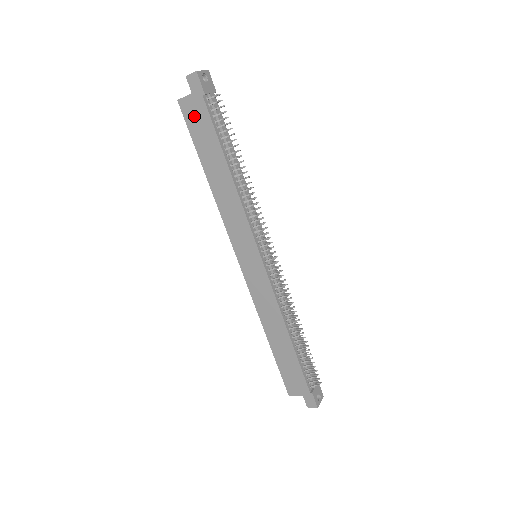
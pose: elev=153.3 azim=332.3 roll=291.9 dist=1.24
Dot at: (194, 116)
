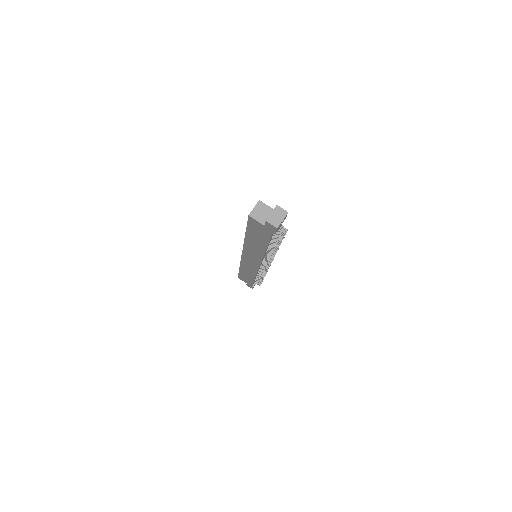
Dot at: (257, 228)
